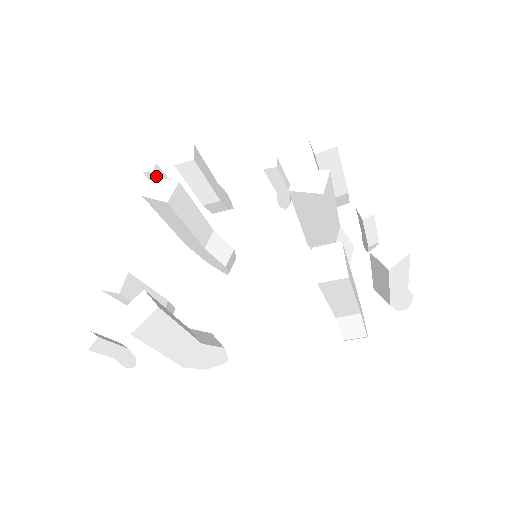
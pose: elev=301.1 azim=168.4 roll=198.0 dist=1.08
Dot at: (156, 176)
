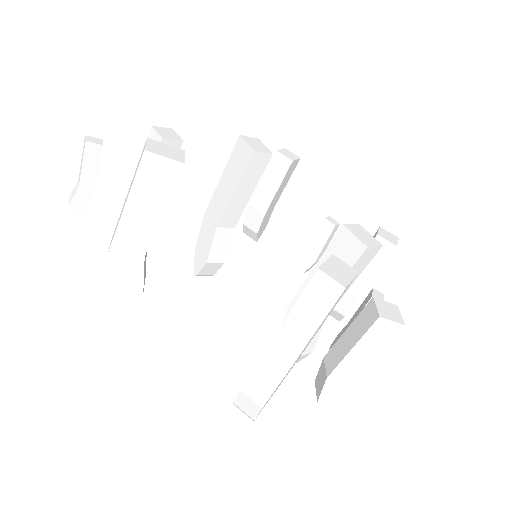
Dot at: occluded
